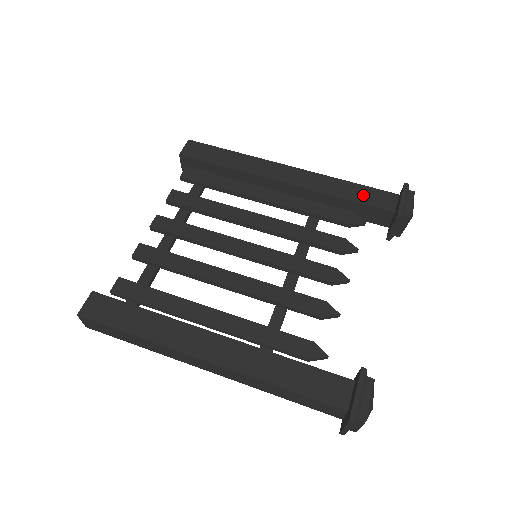
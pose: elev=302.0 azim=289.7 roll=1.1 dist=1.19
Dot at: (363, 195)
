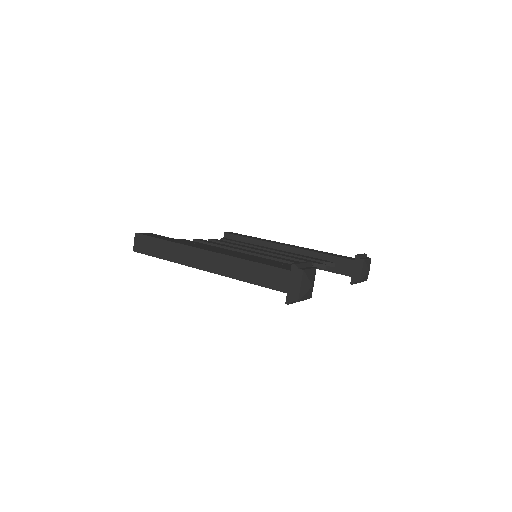
Dot at: (336, 255)
